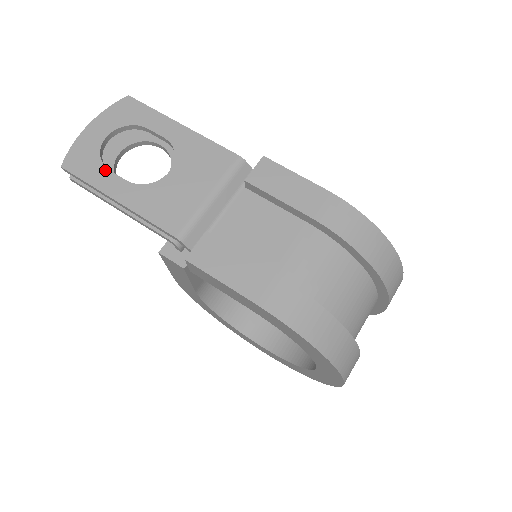
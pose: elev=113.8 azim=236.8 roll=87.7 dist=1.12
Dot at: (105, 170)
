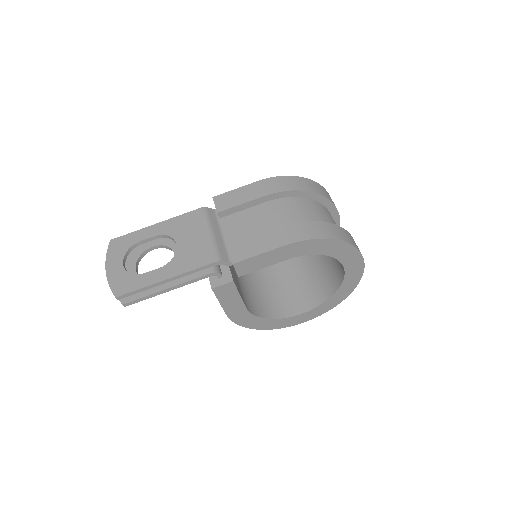
Dot at: (142, 275)
